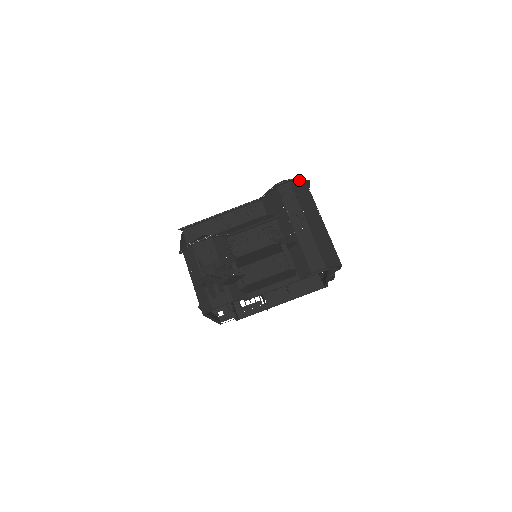
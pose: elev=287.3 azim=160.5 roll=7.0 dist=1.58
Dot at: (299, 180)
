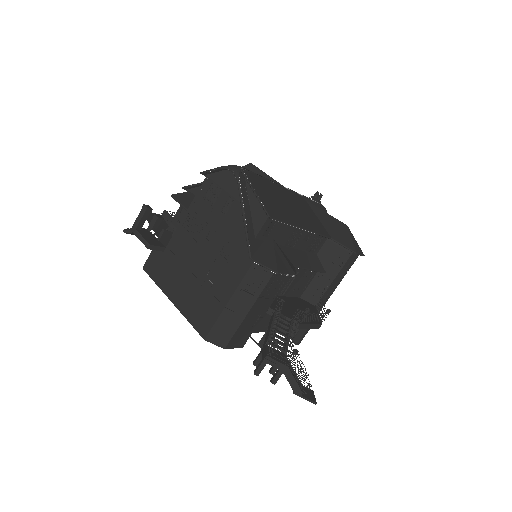
Dot at: occluded
